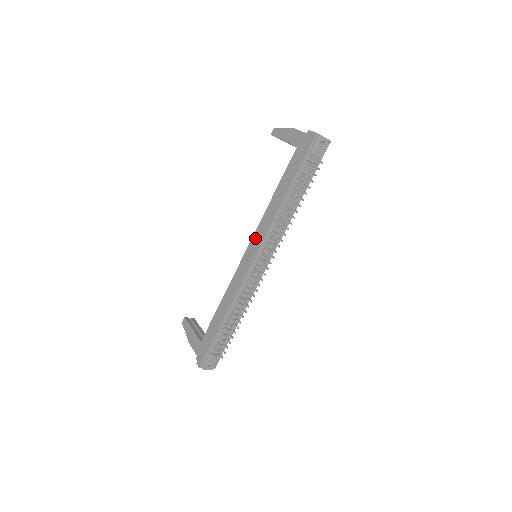
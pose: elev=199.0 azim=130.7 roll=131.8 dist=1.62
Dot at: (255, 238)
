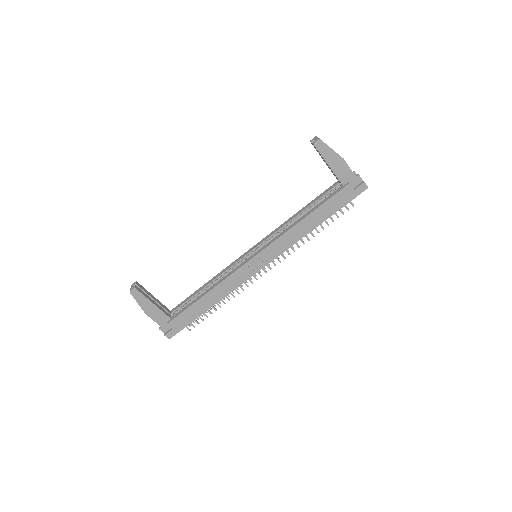
Dot at: (270, 250)
